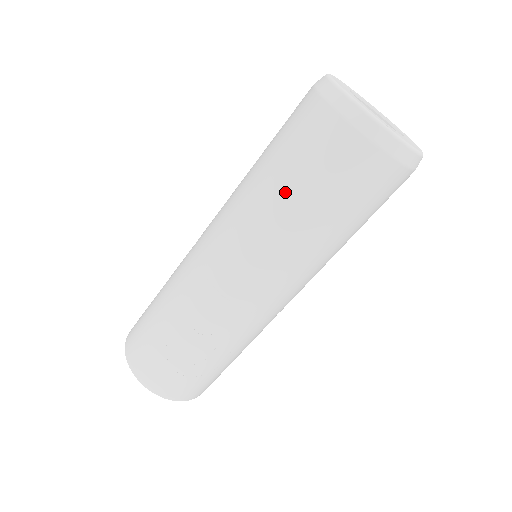
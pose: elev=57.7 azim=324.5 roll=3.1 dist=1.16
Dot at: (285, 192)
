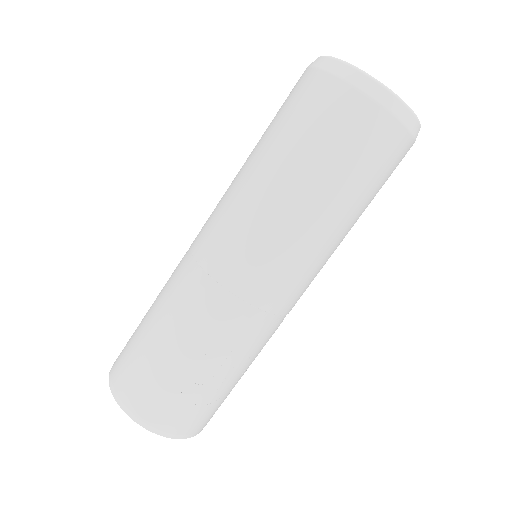
Dot at: (310, 178)
